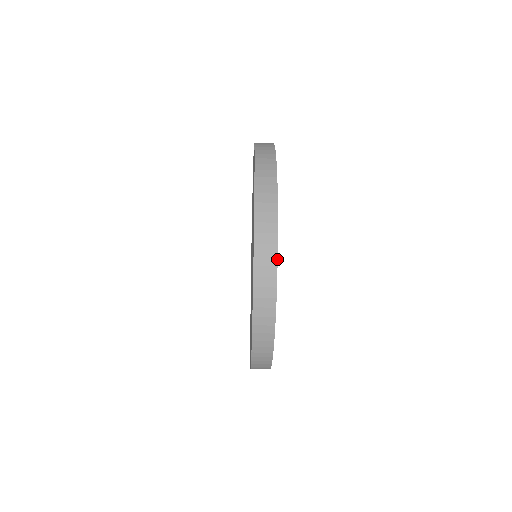
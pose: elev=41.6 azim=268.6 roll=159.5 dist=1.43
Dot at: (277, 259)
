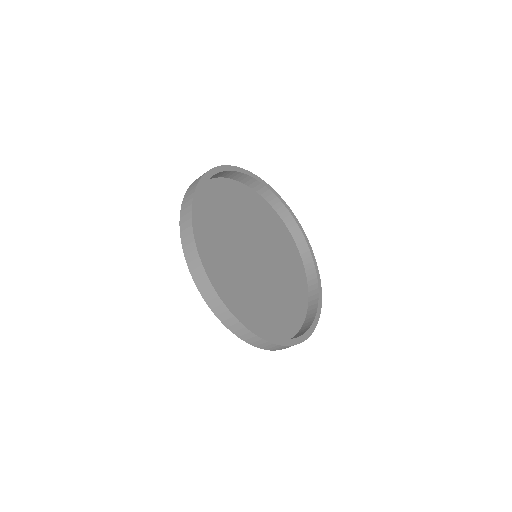
Dot at: (192, 206)
